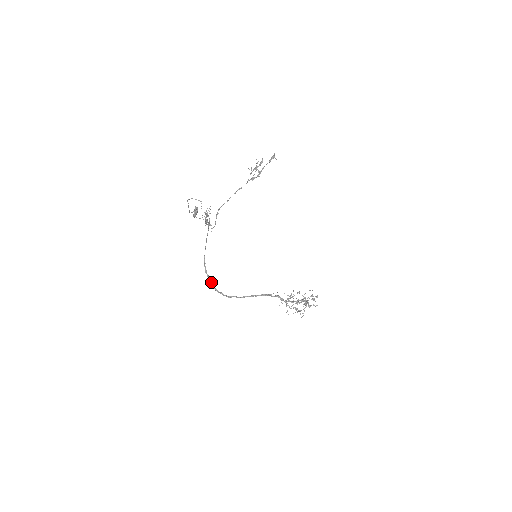
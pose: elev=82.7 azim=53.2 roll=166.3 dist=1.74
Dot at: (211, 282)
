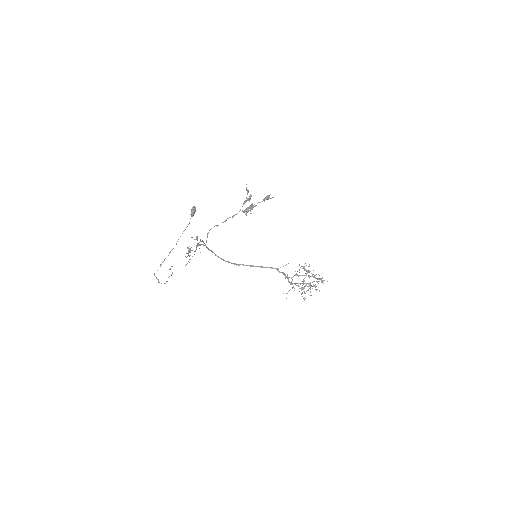
Dot at: (217, 256)
